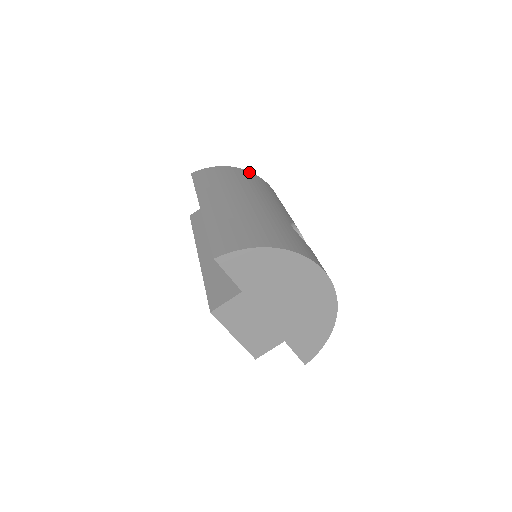
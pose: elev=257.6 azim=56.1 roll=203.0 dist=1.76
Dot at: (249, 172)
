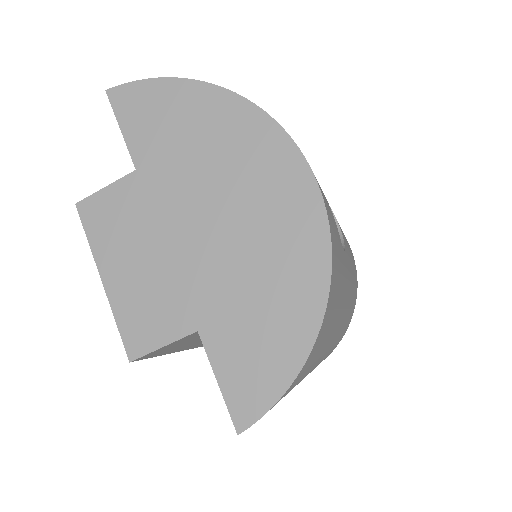
Dot at: occluded
